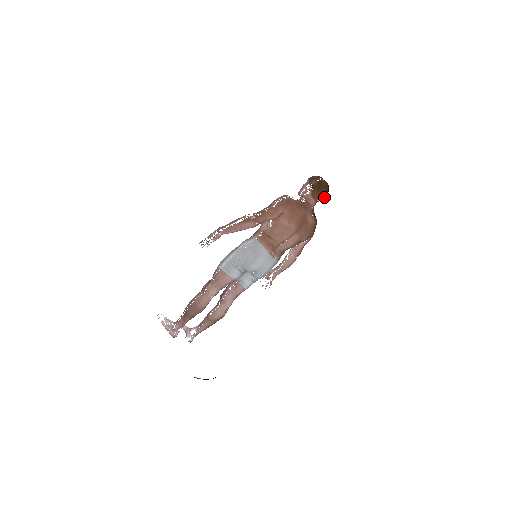
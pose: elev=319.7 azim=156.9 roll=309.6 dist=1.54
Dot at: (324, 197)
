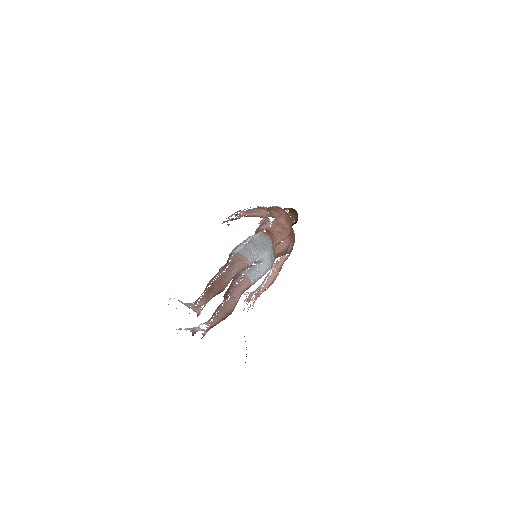
Dot at: occluded
